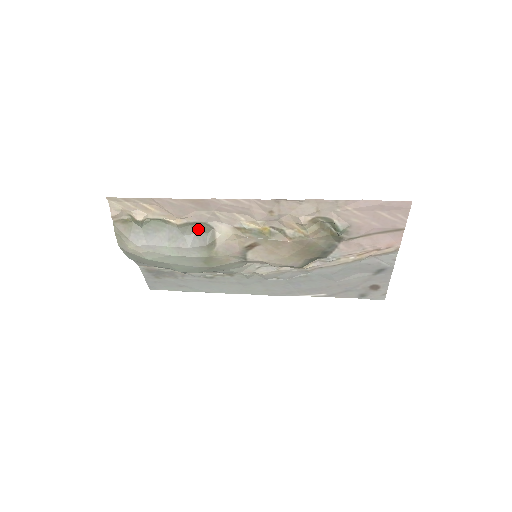
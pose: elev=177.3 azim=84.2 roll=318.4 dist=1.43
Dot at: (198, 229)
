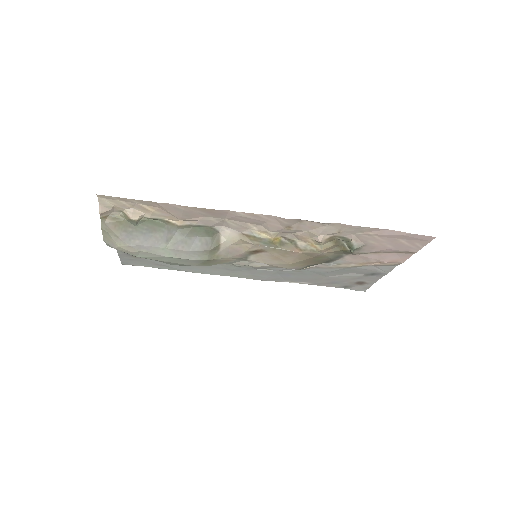
Dot at: (201, 232)
